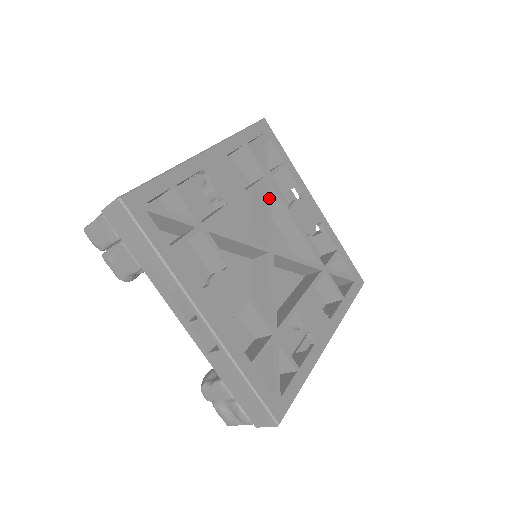
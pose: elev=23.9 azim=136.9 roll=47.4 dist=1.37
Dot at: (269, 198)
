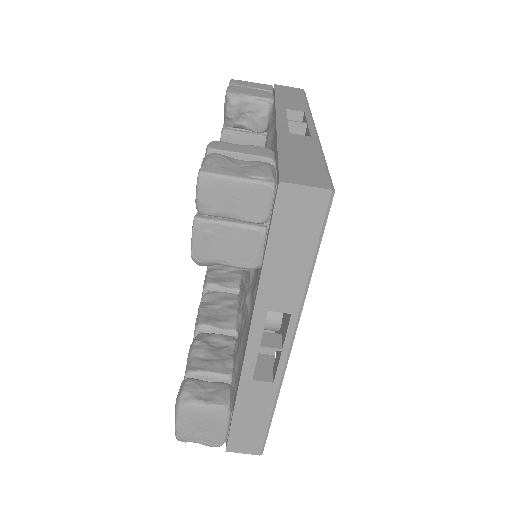
Dot at: occluded
